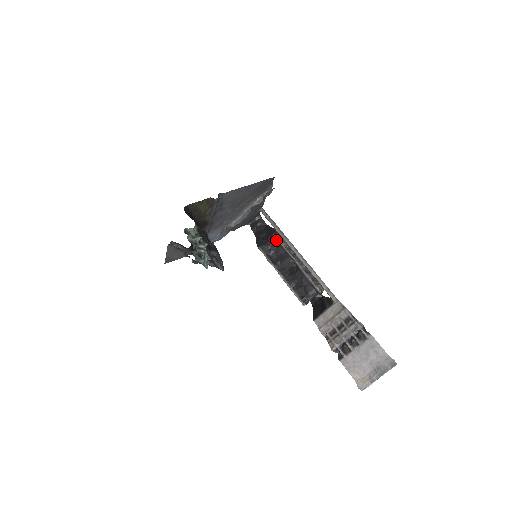
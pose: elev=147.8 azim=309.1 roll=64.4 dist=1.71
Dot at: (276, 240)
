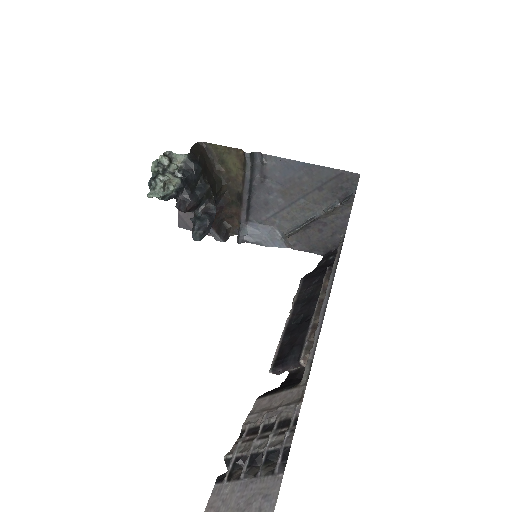
Dot at: occluded
